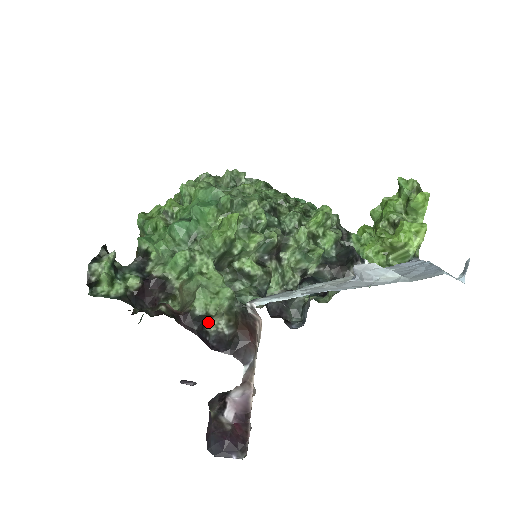
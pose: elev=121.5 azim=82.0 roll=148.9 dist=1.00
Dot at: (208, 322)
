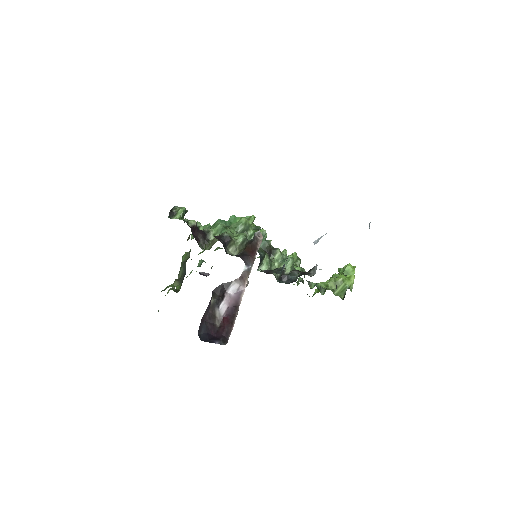
Dot at: (227, 249)
